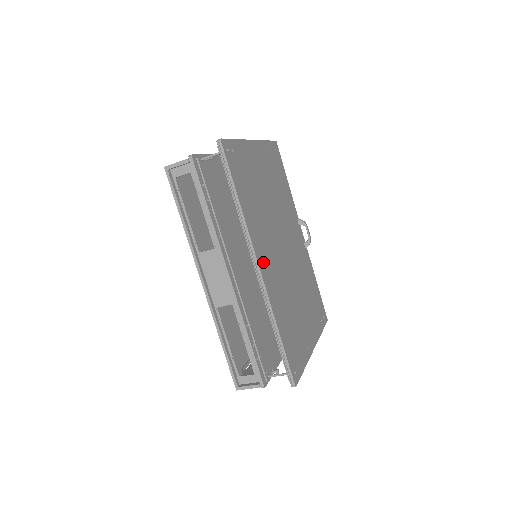
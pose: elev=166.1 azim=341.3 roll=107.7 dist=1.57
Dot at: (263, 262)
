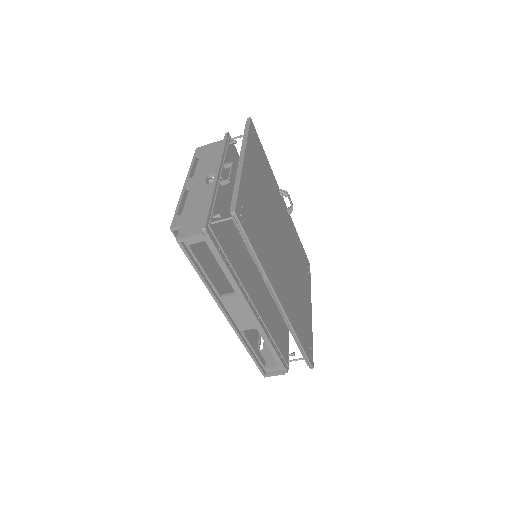
Dot at: (280, 292)
